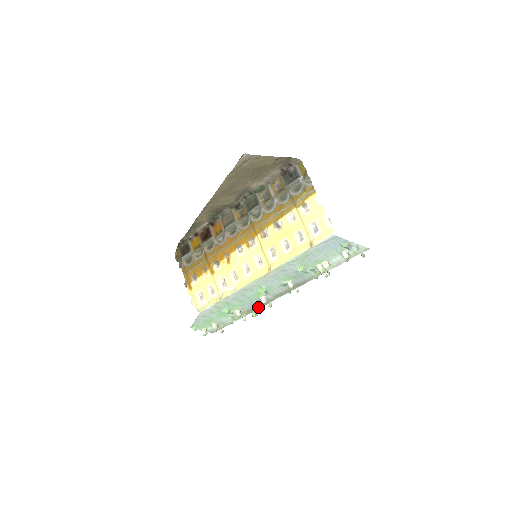
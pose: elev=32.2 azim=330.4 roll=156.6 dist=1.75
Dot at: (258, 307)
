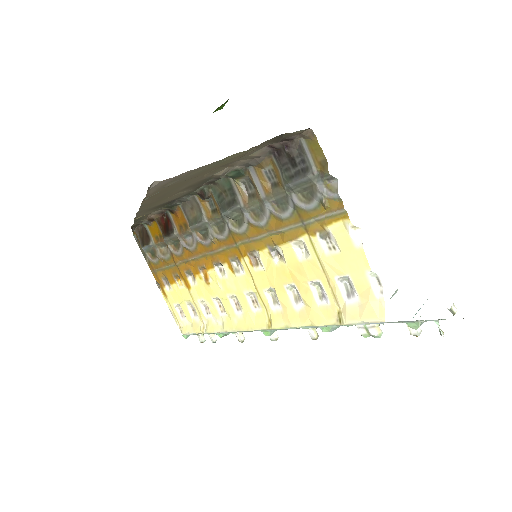
Dot at: occluded
